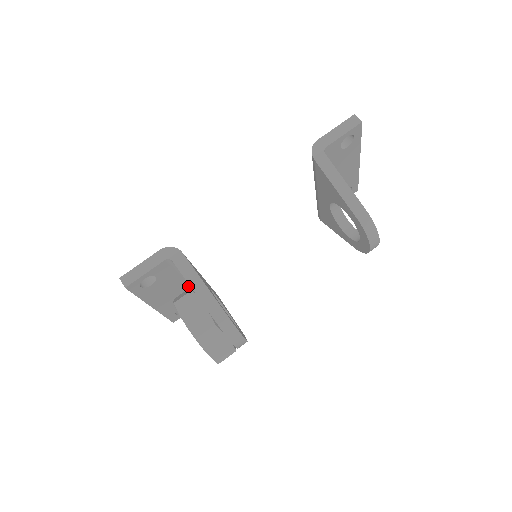
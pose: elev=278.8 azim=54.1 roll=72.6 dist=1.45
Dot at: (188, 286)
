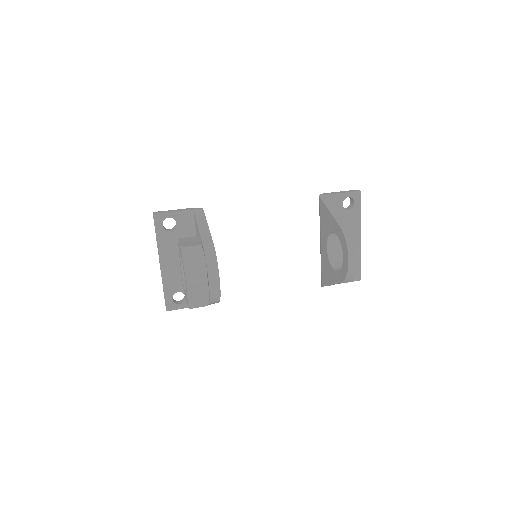
Dot at: occluded
